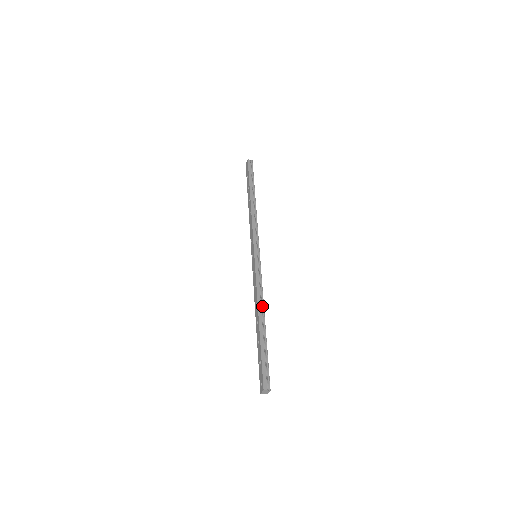
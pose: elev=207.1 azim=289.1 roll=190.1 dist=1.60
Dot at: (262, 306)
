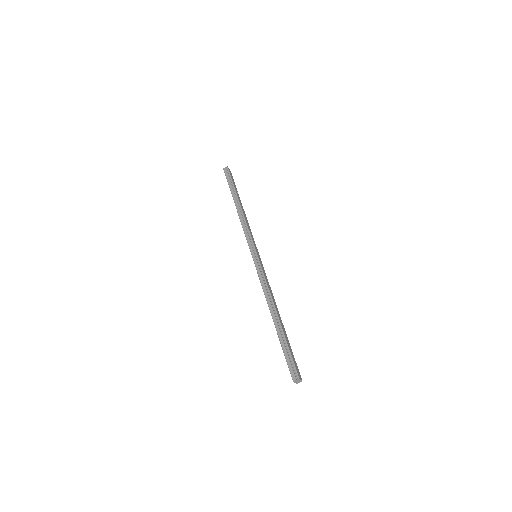
Dot at: (271, 302)
